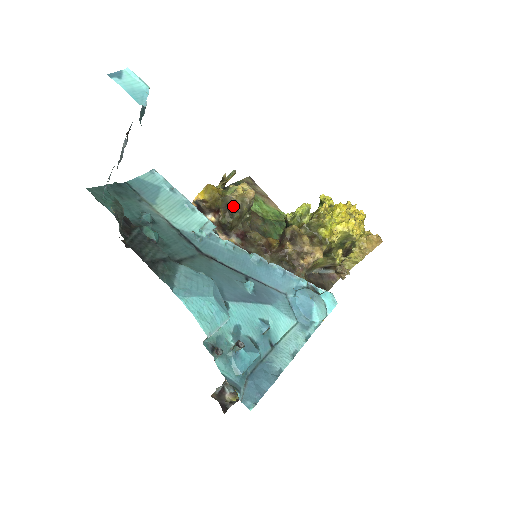
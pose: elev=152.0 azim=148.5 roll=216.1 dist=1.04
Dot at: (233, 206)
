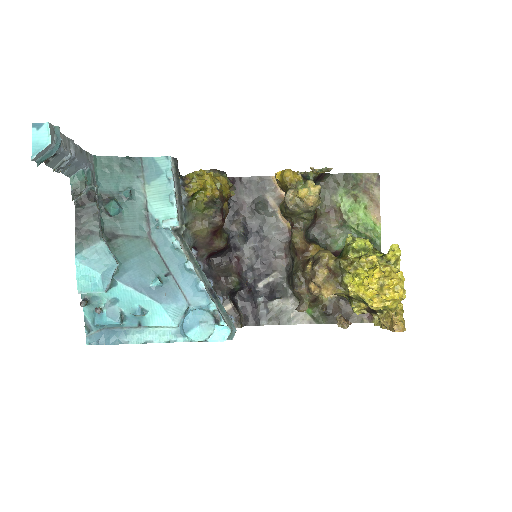
Dot at: (285, 202)
